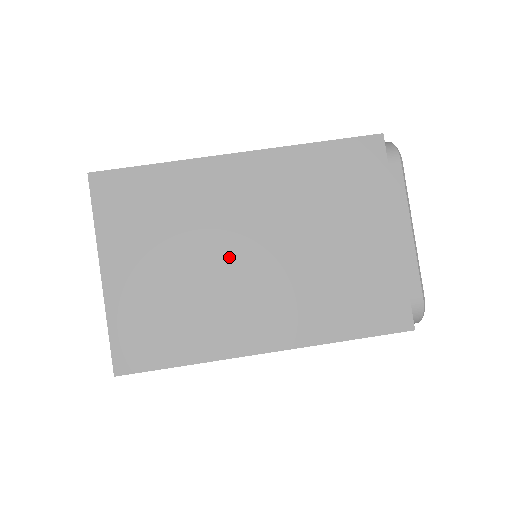
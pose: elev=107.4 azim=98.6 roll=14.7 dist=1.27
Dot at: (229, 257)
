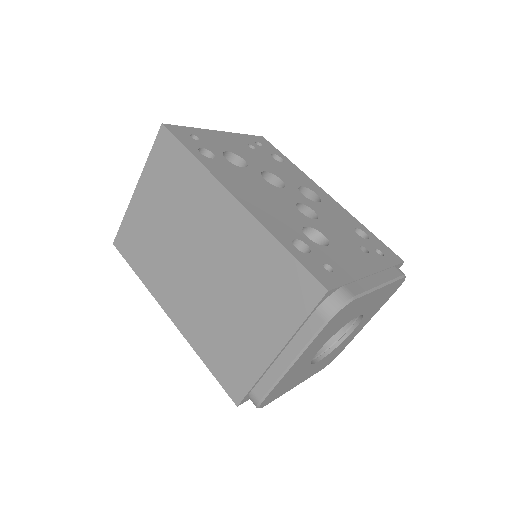
Dot at: (187, 251)
